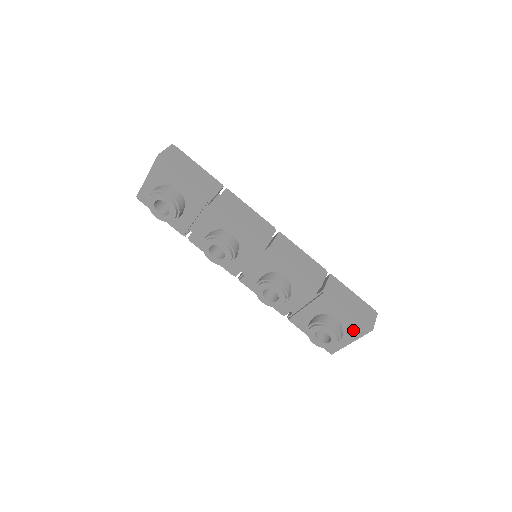
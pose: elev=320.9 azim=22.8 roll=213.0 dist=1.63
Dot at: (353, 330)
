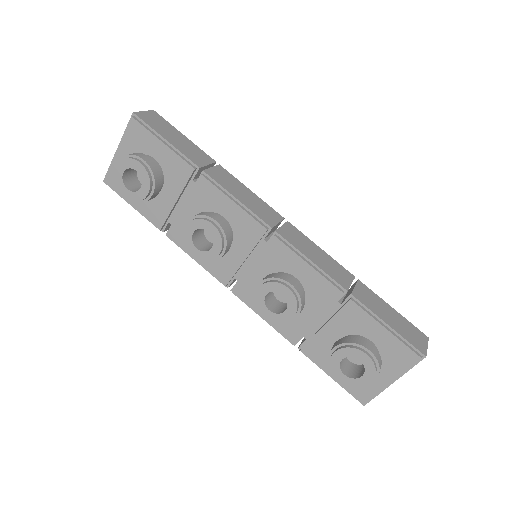
Dot at: (396, 358)
